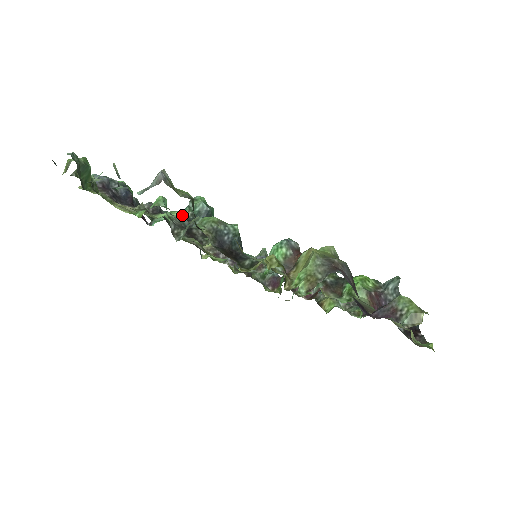
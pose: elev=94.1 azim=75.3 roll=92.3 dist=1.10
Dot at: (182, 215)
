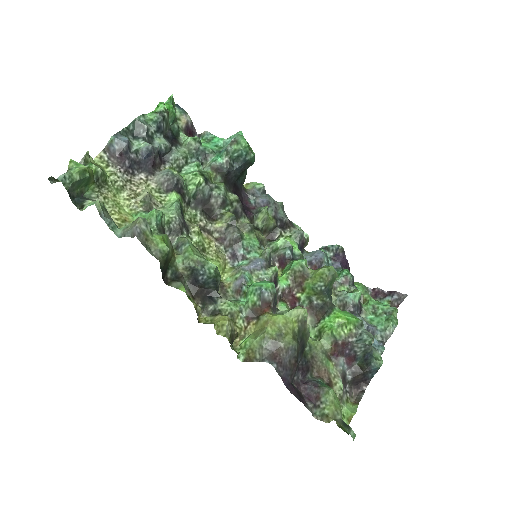
Dot at: (204, 182)
